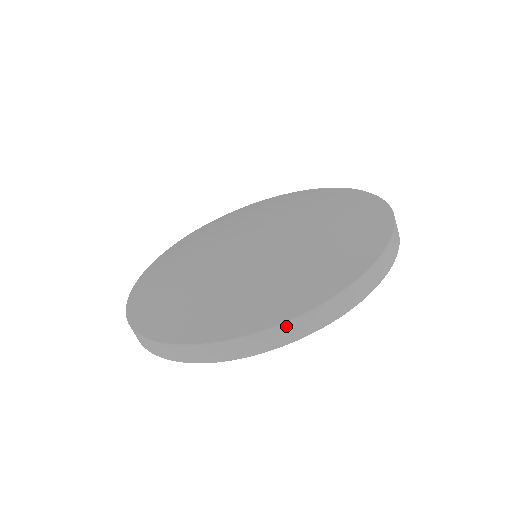
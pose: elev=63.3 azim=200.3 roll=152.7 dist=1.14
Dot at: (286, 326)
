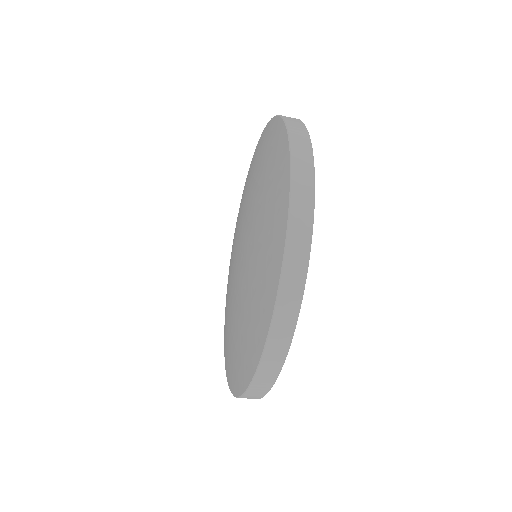
Dot at: occluded
